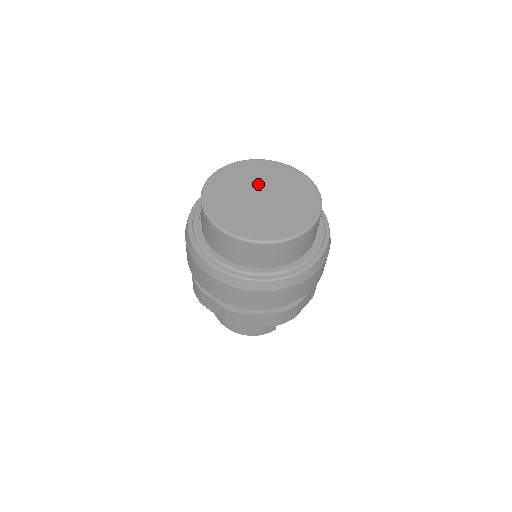
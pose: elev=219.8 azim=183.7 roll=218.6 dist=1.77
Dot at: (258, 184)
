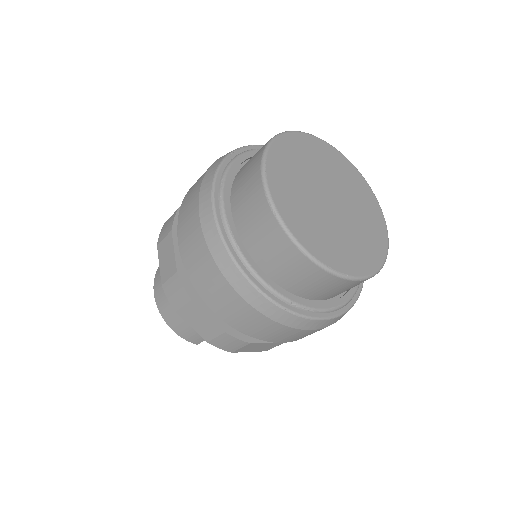
Dot at: (338, 187)
